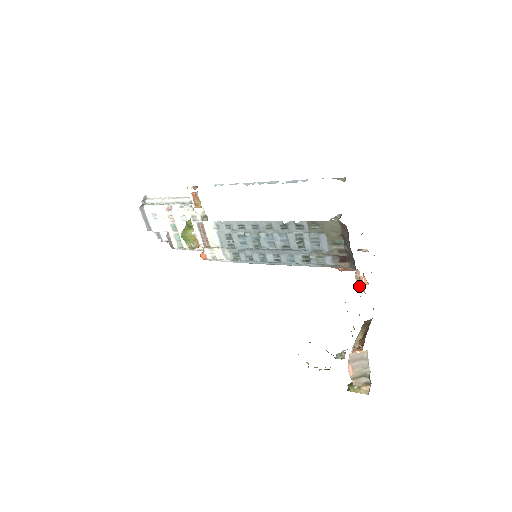
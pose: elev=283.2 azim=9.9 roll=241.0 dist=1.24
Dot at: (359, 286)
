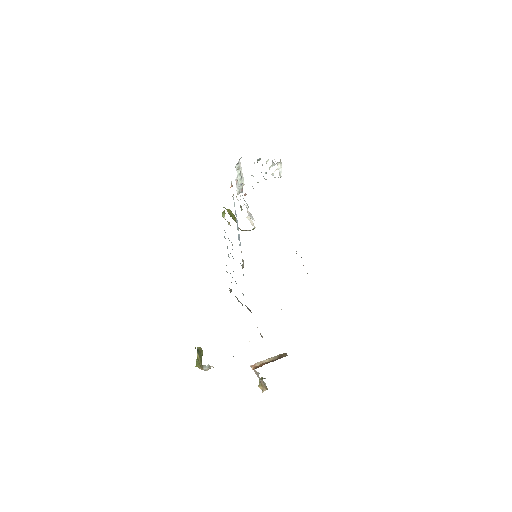
Dot at: (261, 335)
